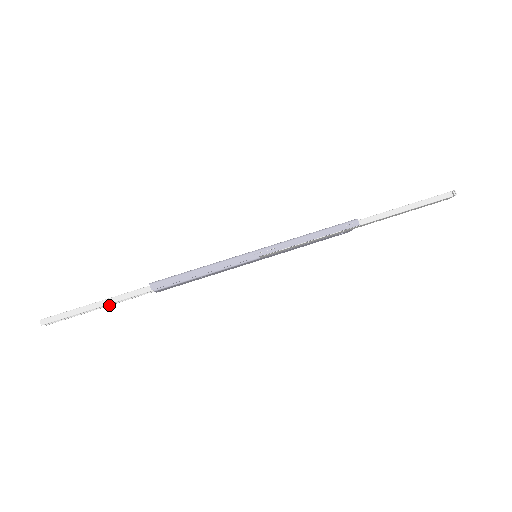
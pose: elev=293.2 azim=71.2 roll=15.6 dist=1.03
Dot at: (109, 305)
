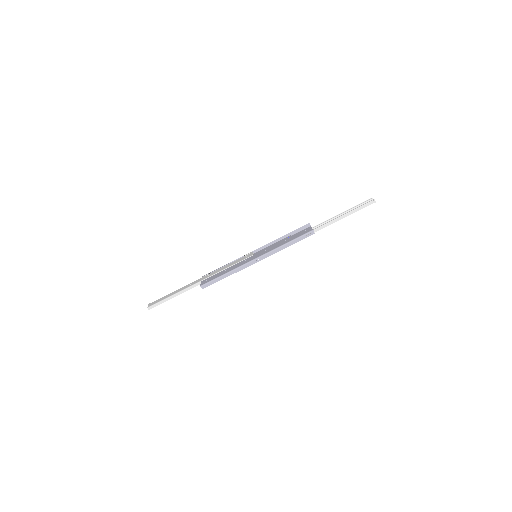
Dot at: occluded
